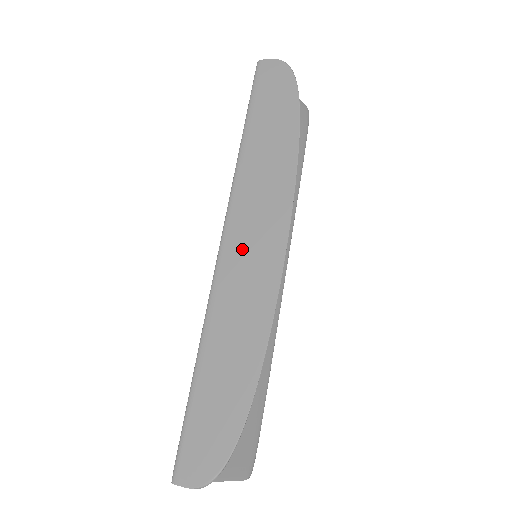
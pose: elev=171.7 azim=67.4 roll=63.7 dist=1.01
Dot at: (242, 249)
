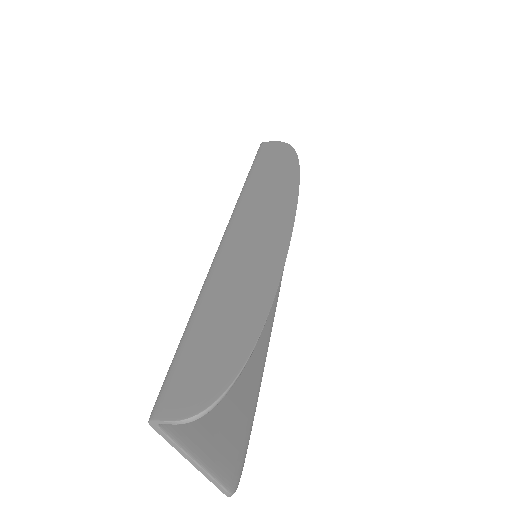
Dot at: (249, 230)
